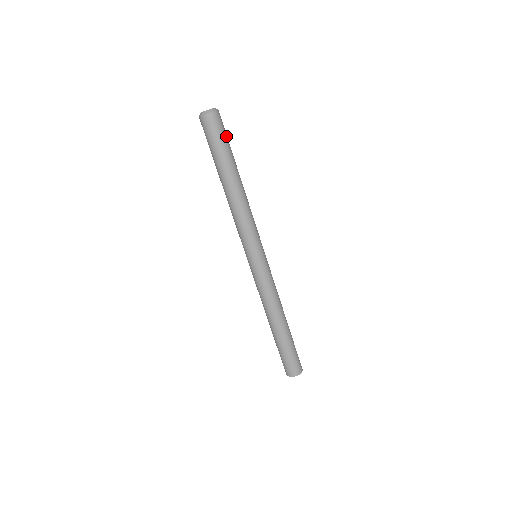
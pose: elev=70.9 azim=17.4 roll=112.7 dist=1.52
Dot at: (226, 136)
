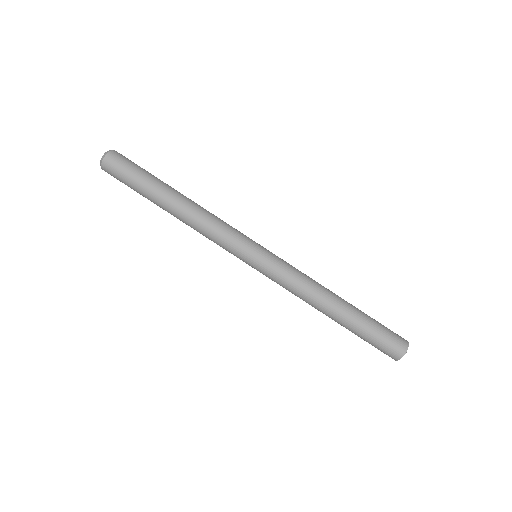
Dot at: occluded
